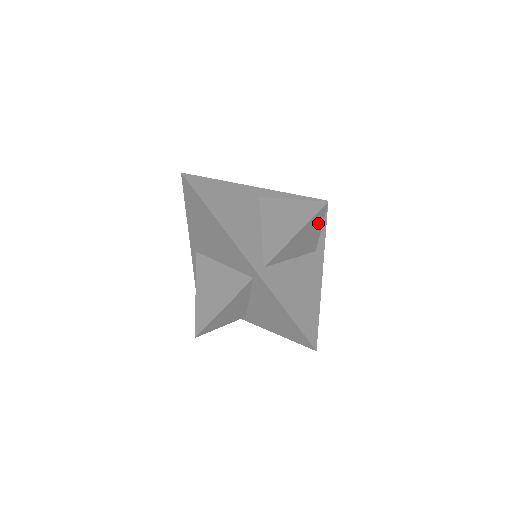
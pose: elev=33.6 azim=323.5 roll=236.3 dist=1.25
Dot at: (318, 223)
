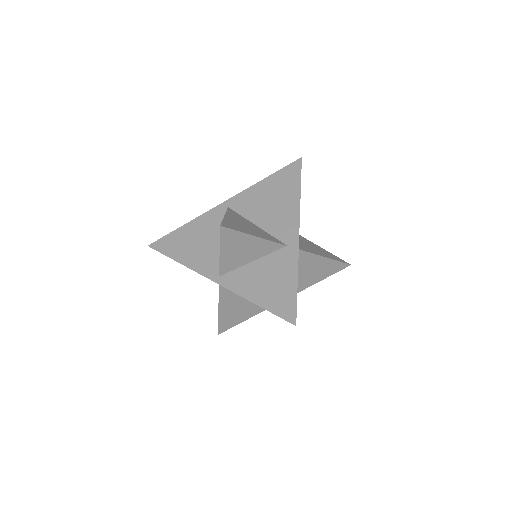
Dot at: (328, 273)
